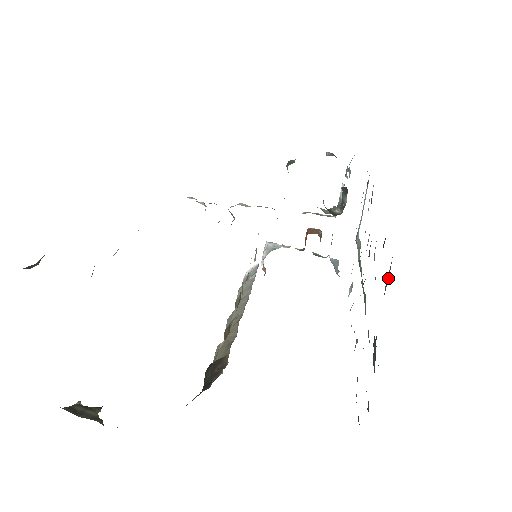
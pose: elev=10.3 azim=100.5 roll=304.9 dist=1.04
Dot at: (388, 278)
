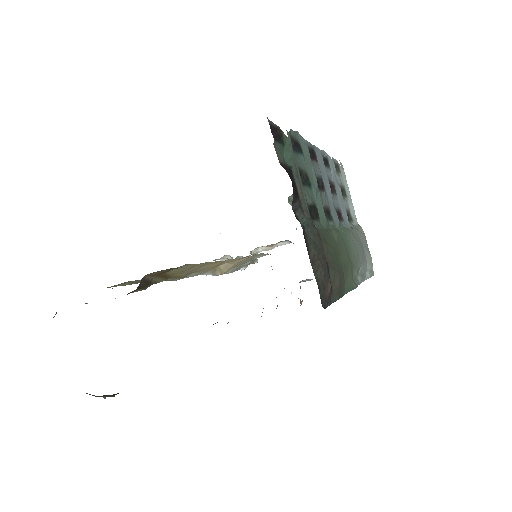
Dot at: (292, 157)
